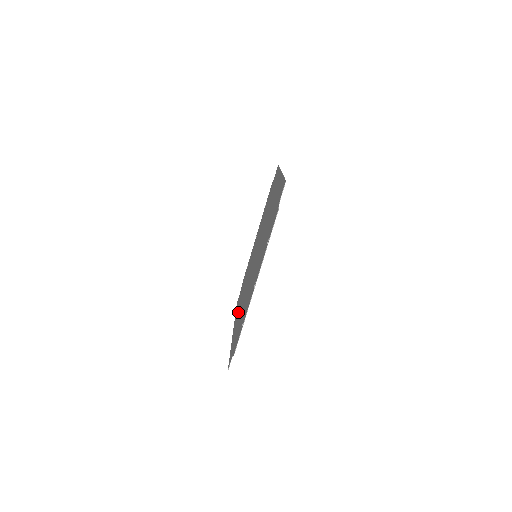
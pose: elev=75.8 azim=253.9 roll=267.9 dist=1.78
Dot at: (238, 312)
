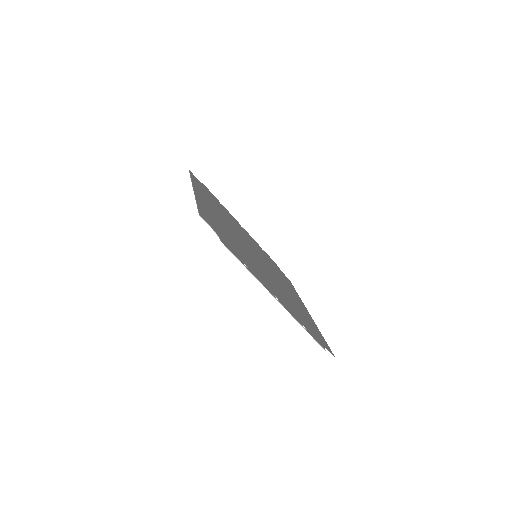
Dot at: occluded
